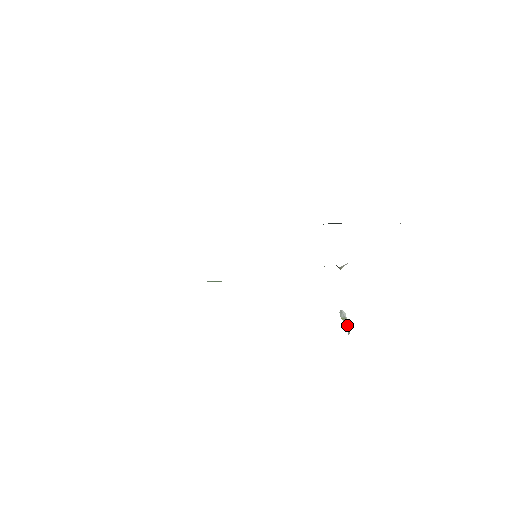
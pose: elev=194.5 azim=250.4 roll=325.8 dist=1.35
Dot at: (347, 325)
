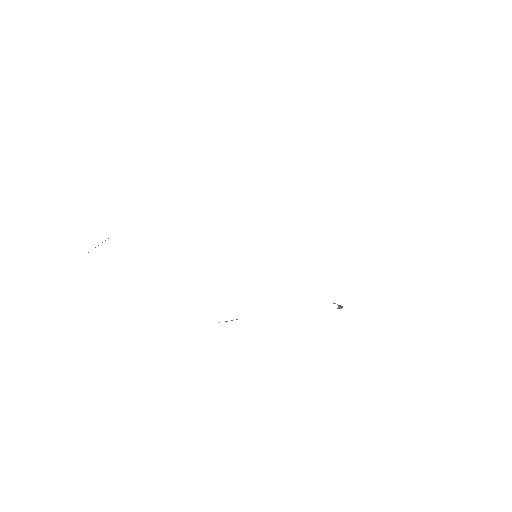
Dot at: (337, 304)
